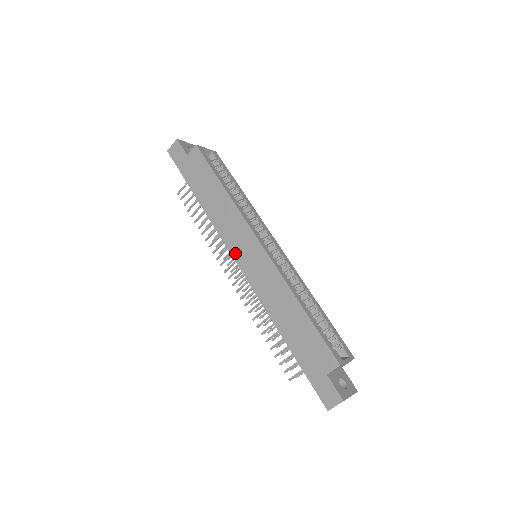
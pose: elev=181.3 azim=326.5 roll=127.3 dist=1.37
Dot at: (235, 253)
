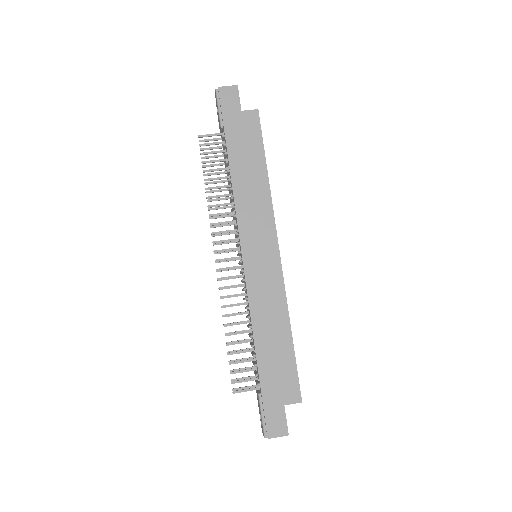
Dot at: (246, 244)
